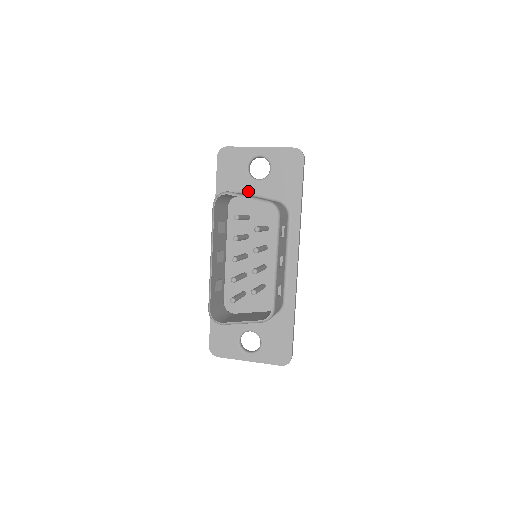
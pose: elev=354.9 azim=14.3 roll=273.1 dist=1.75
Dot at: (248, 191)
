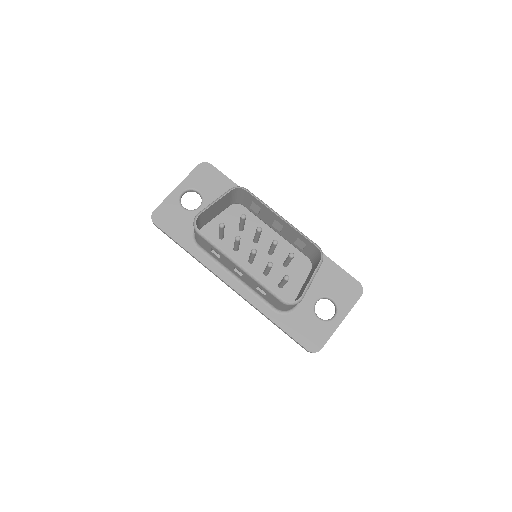
Dot at: occluded
